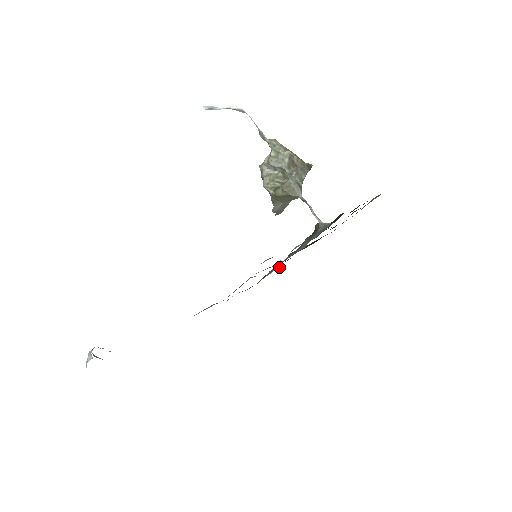
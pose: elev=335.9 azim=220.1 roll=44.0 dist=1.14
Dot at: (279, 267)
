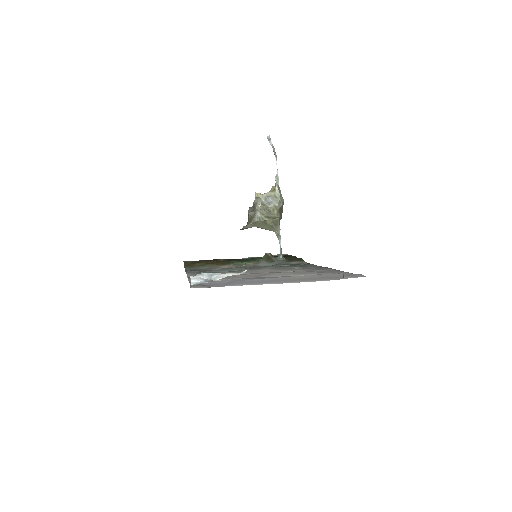
Dot at: (185, 262)
